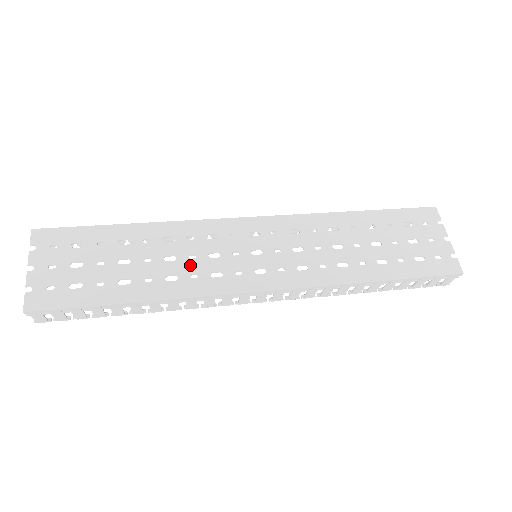
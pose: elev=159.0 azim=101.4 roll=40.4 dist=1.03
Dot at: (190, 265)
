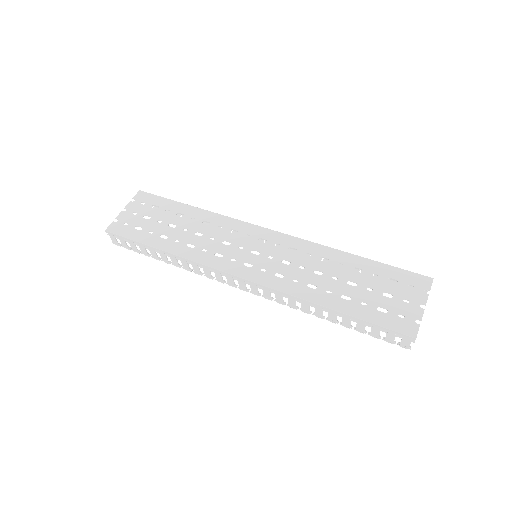
Dot at: (207, 243)
